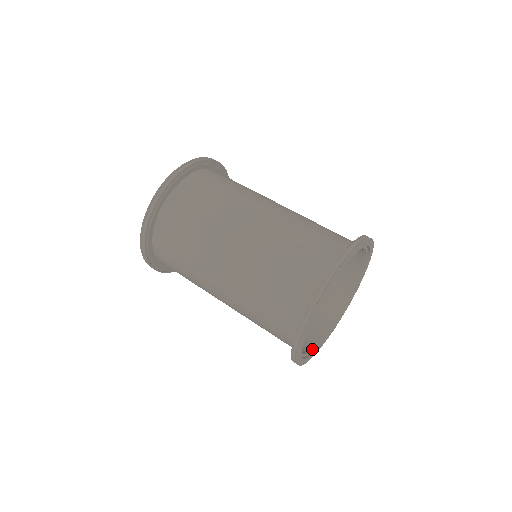
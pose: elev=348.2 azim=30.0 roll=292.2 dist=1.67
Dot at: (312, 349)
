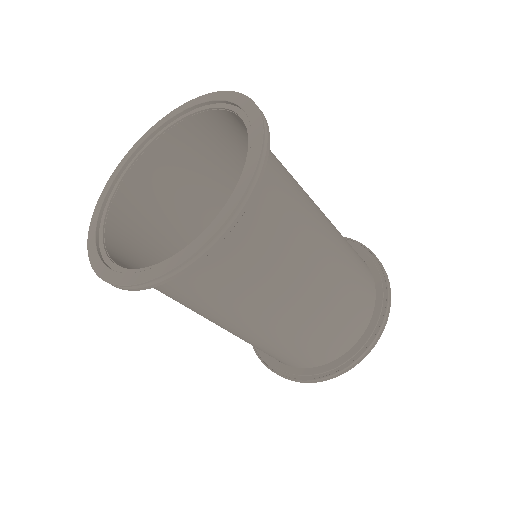
Dot at: occluded
